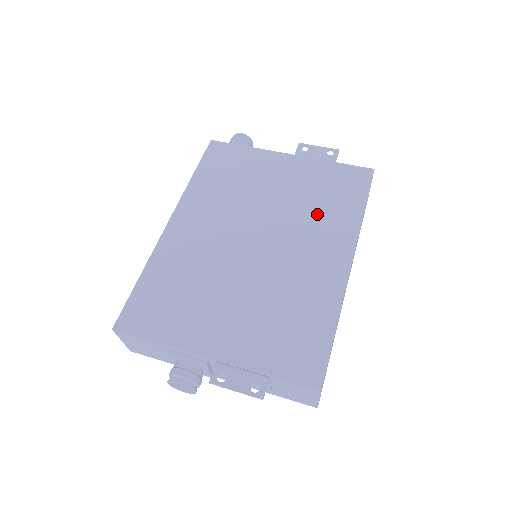
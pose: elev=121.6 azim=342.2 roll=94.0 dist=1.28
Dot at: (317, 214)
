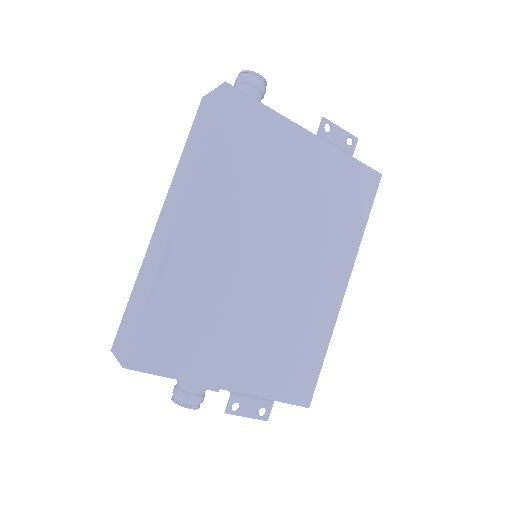
Dot at: (328, 227)
